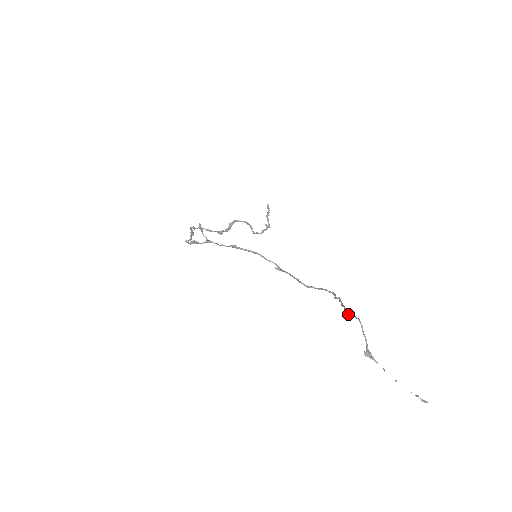
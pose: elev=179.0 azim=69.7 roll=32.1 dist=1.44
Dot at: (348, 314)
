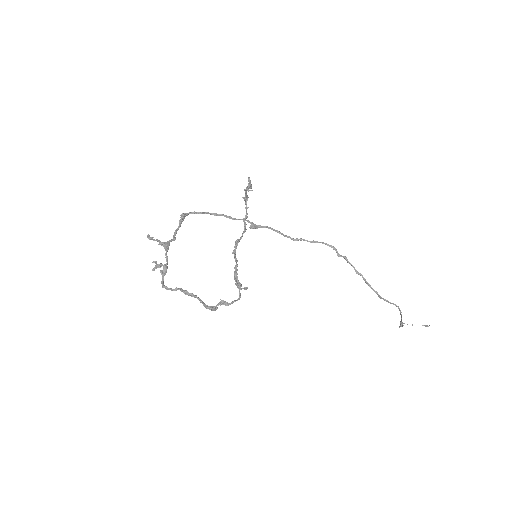
Dot at: (378, 295)
